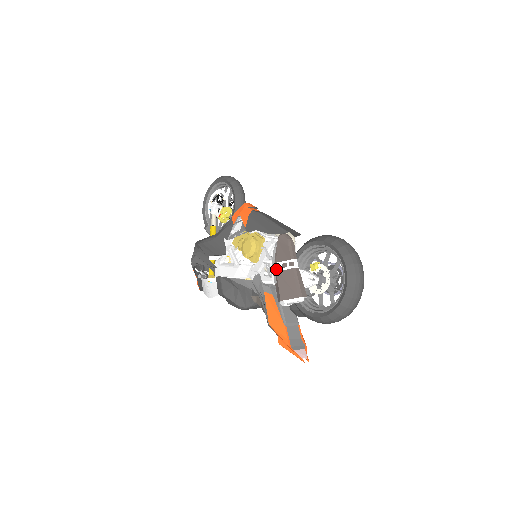
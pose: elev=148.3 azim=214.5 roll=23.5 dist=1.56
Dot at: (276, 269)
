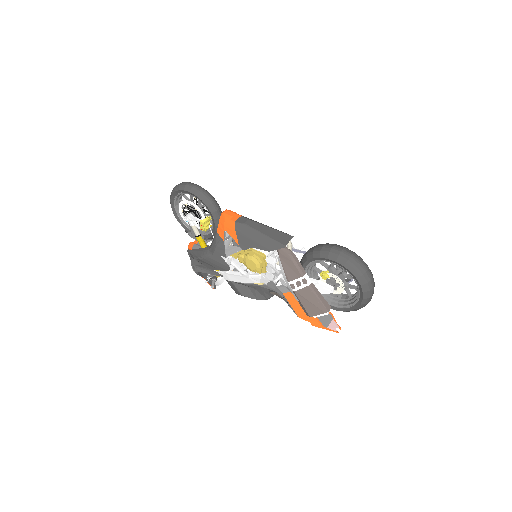
Dot at: (293, 289)
